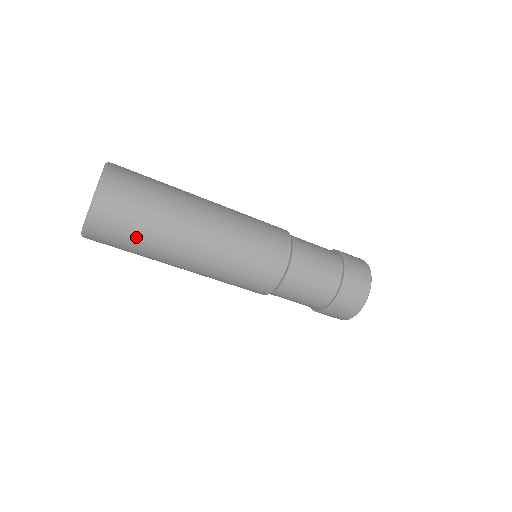
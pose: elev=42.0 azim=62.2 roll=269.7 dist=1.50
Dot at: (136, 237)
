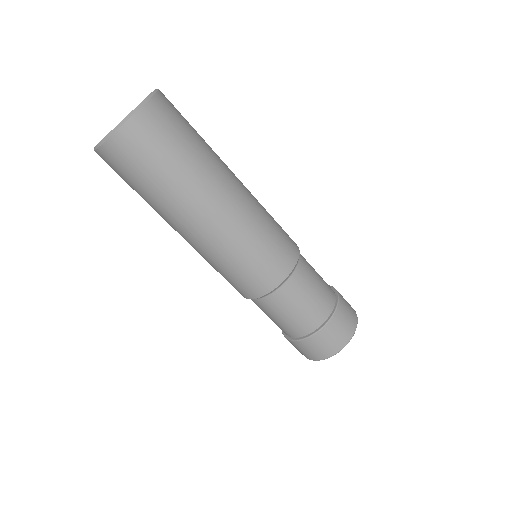
Dot at: (137, 188)
